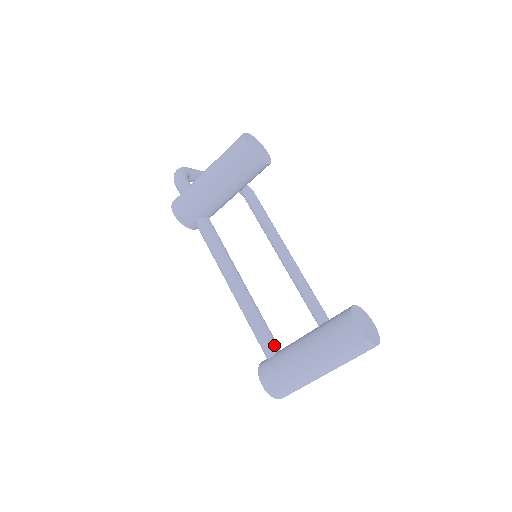
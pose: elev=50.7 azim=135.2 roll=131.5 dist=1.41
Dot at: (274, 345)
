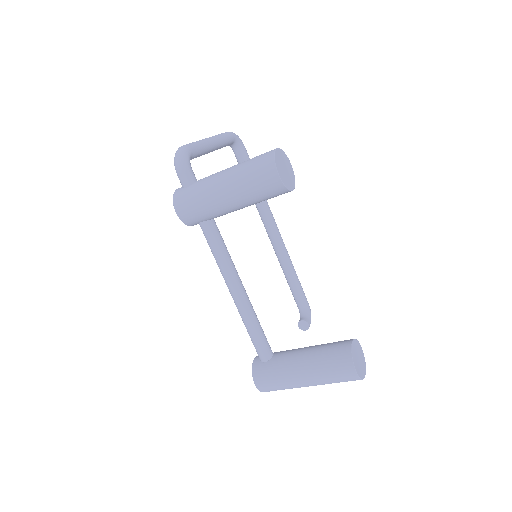
Dot at: (269, 351)
